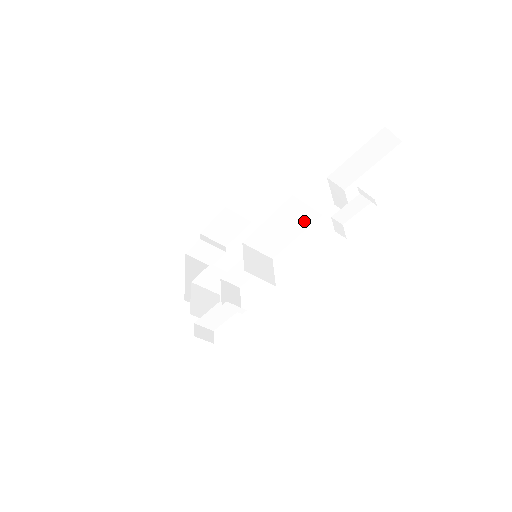
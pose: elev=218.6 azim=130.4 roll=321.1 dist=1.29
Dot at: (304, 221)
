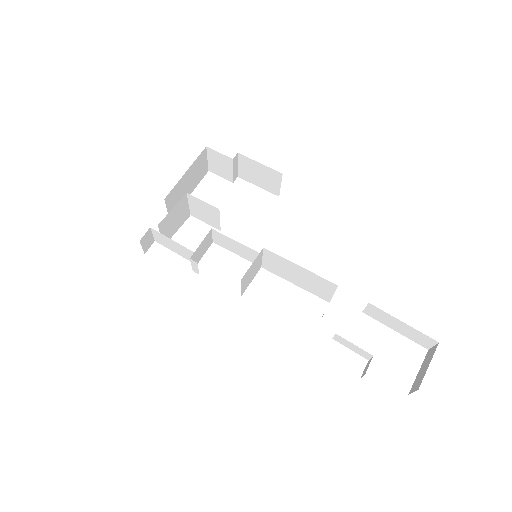
Dot at: (316, 291)
